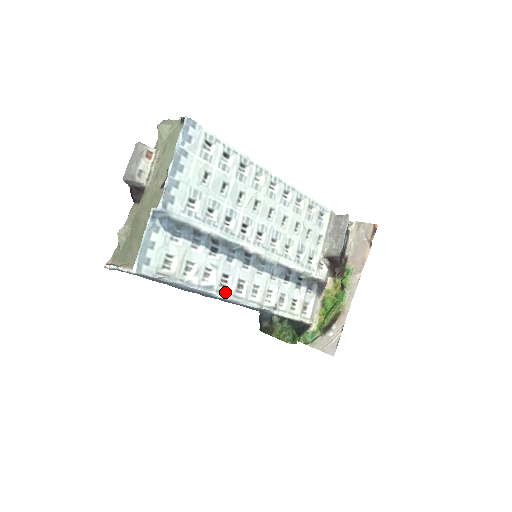
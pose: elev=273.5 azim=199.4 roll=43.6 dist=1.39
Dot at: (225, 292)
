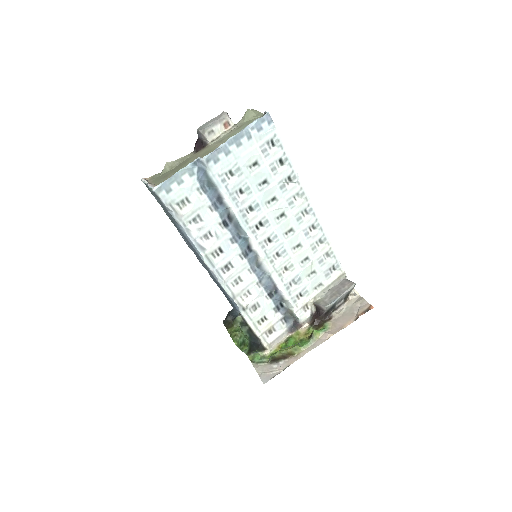
Dot at: (212, 262)
